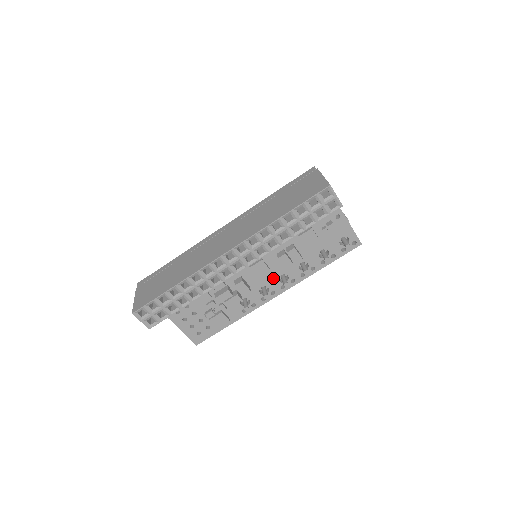
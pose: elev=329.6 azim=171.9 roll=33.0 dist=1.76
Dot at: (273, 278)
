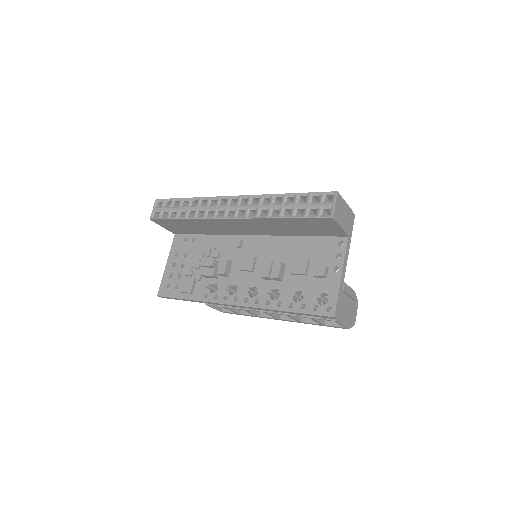
Dot at: (248, 284)
